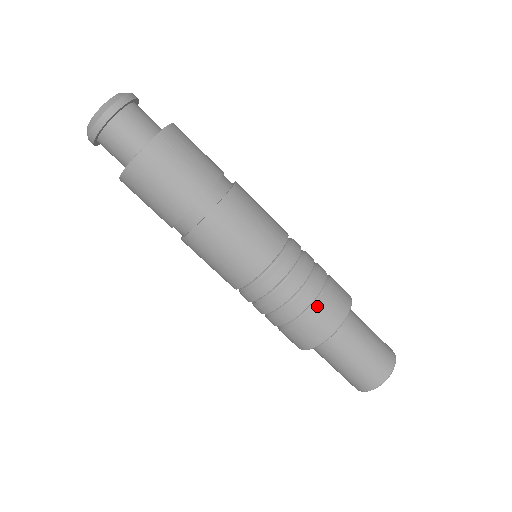
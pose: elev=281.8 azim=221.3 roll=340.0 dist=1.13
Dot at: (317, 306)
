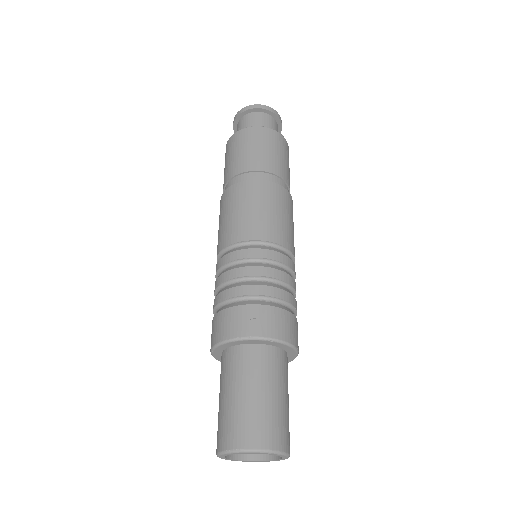
Dot at: (255, 302)
